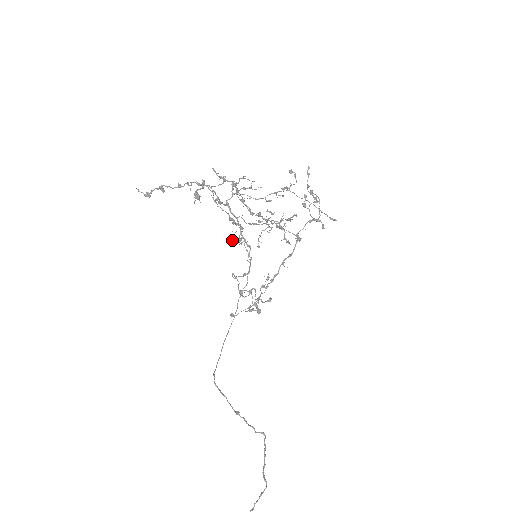
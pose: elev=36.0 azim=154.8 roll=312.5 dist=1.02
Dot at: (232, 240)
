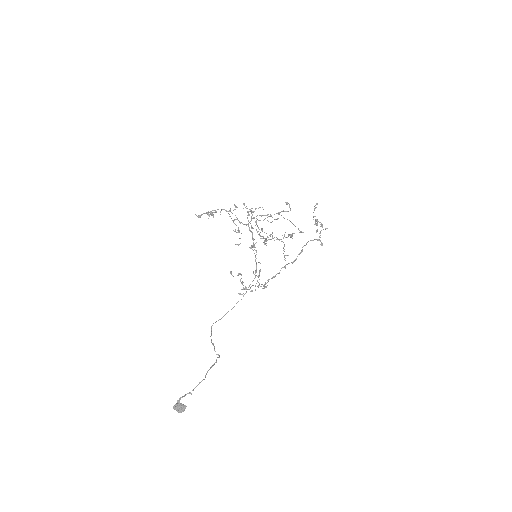
Dot at: (250, 248)
